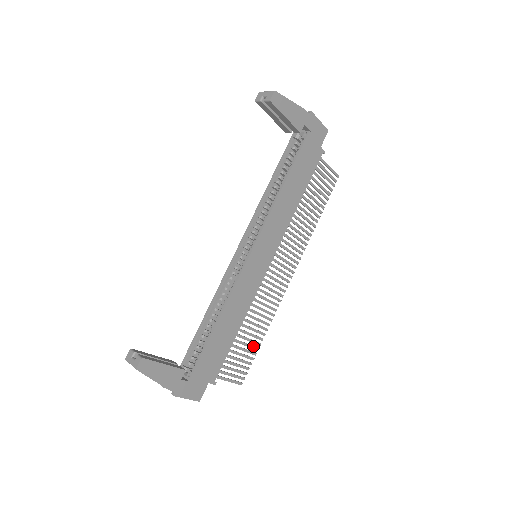
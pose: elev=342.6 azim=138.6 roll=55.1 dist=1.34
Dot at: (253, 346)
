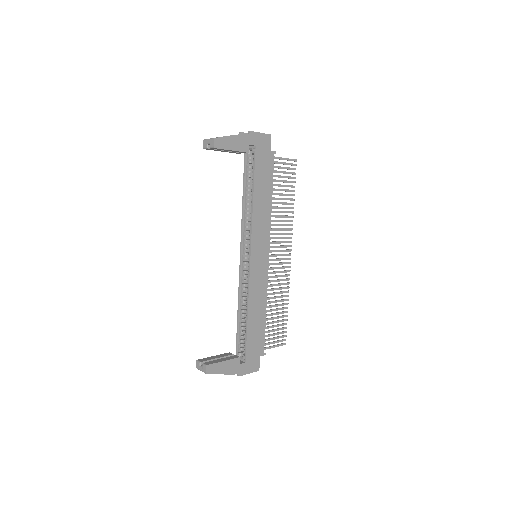
Dot at: (282, 316)
